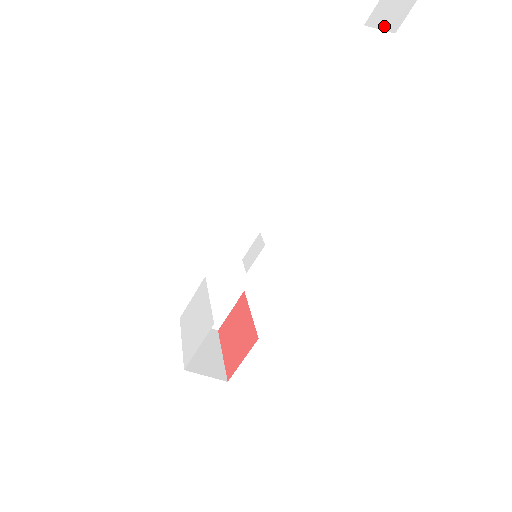
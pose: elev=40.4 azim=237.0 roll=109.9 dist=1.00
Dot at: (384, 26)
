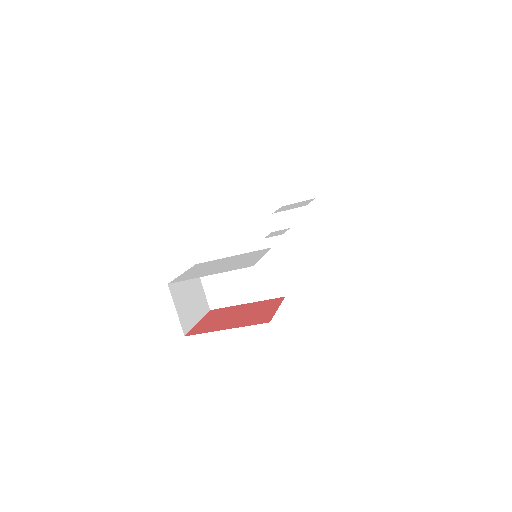
Dot at: (293, 208)
